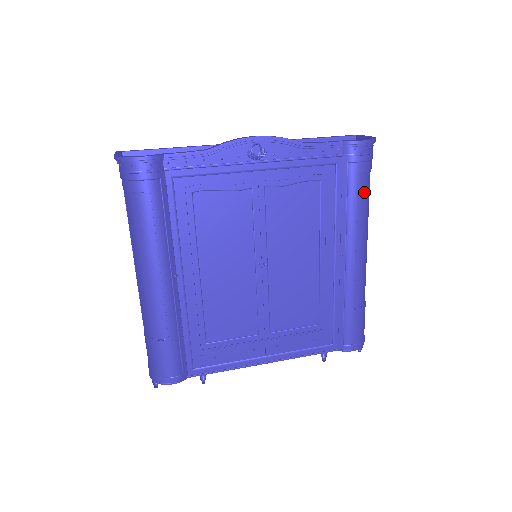
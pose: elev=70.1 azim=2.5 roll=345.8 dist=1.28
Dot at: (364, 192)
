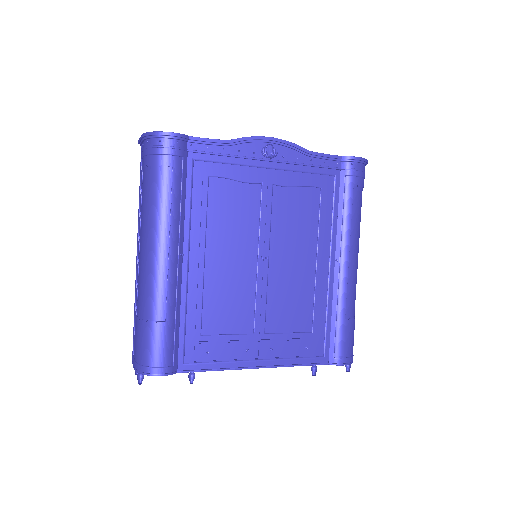
Dot at: (358, 205)
